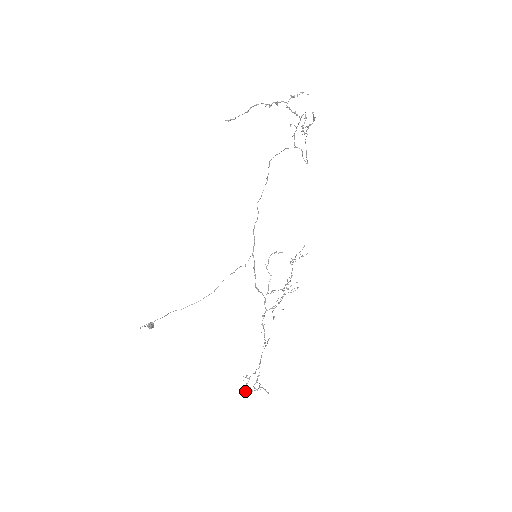
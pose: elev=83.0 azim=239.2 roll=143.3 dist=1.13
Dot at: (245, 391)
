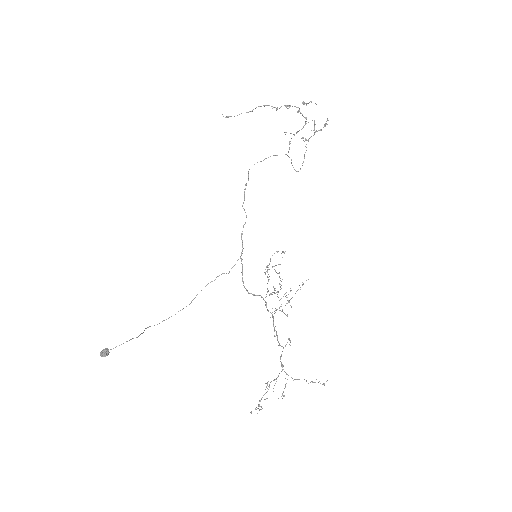
Dot at: occluded
